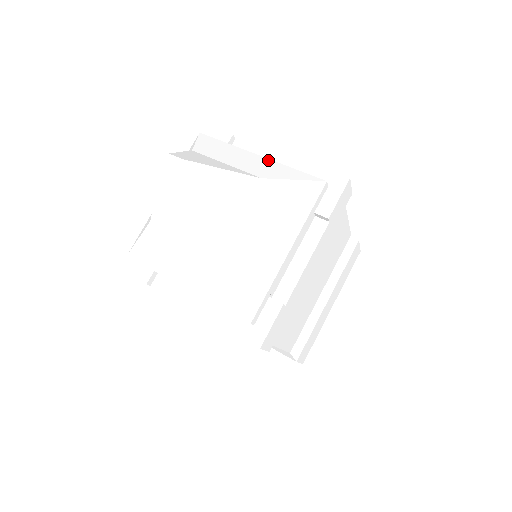
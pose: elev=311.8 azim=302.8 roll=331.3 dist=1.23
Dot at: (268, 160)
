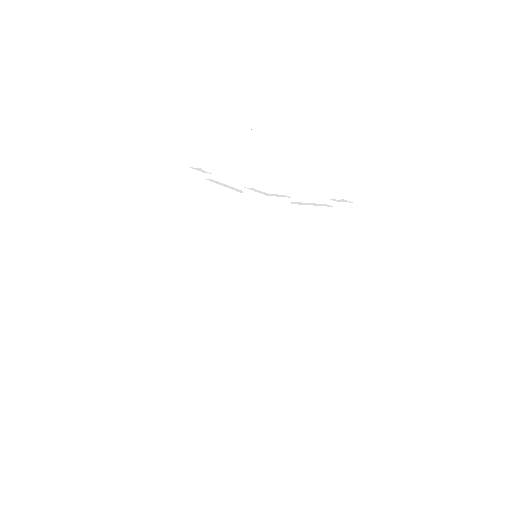
Dot at: occluded
